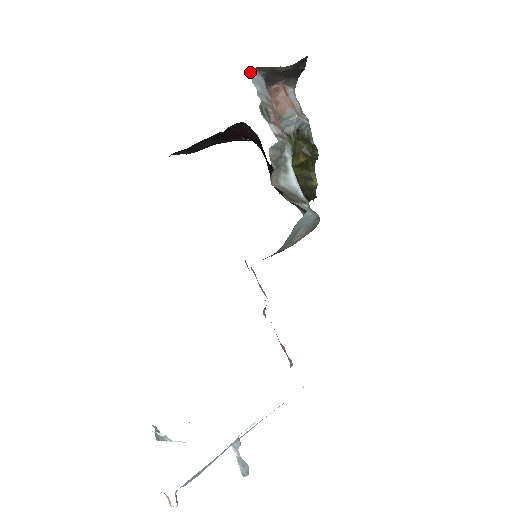
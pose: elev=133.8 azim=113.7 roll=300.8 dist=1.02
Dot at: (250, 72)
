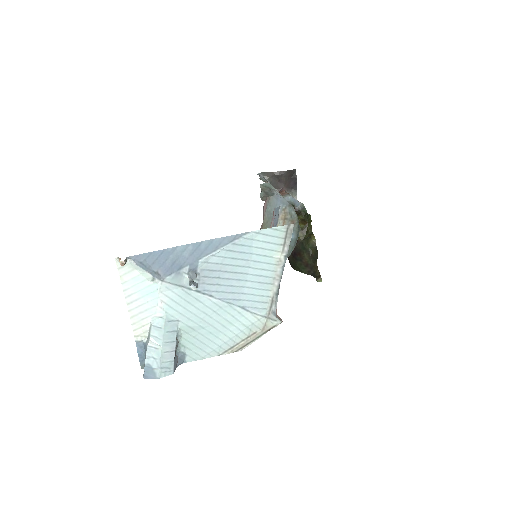
Dot at: occluded
